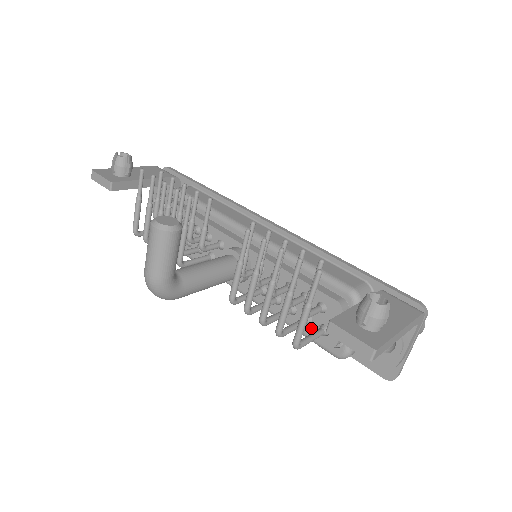
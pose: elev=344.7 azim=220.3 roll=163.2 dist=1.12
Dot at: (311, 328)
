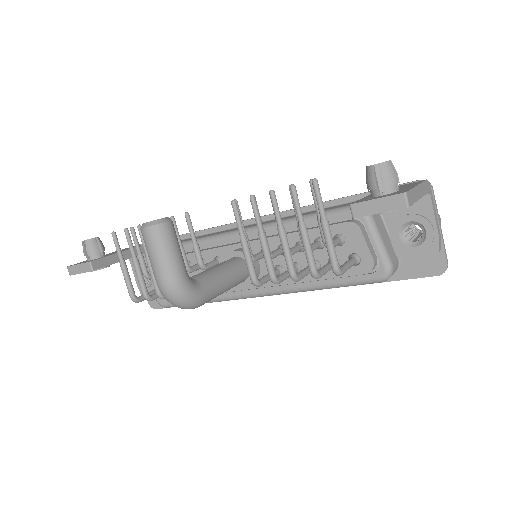
Dot at: occluded
